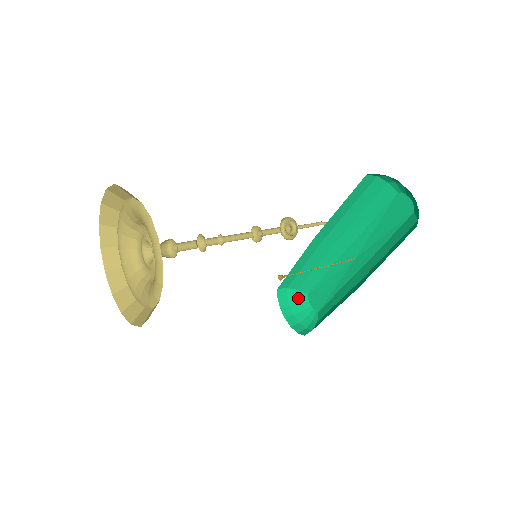
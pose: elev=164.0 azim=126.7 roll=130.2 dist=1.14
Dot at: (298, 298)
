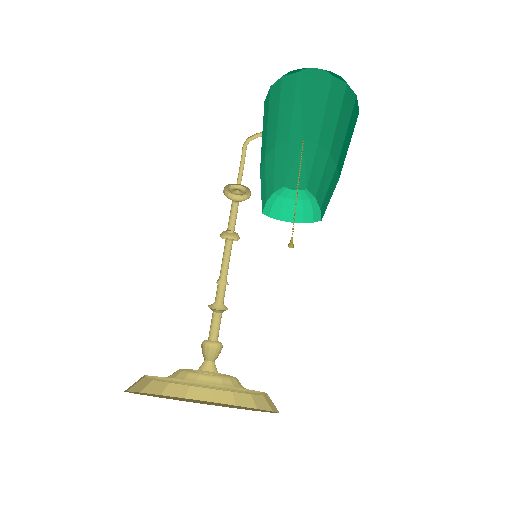
Dot at: (280, 197)
